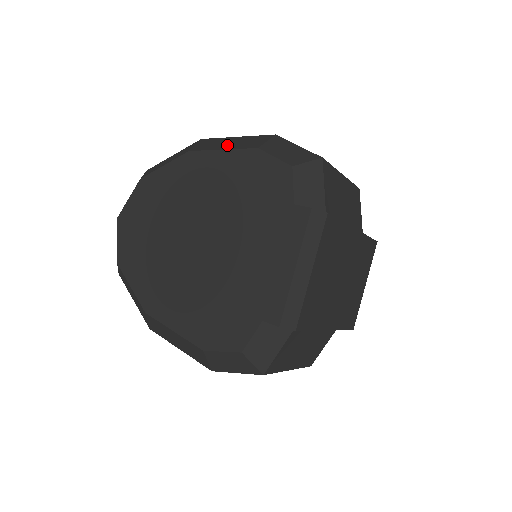
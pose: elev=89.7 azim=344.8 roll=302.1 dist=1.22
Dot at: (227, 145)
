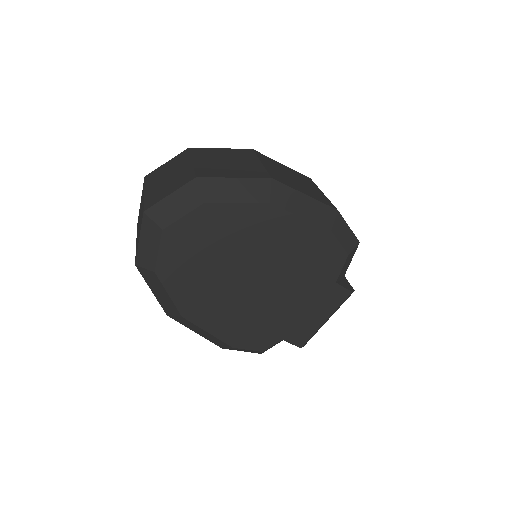
Dot at: (304, 210)
